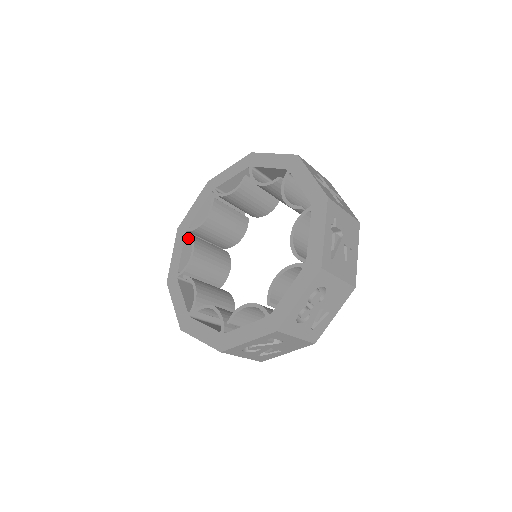
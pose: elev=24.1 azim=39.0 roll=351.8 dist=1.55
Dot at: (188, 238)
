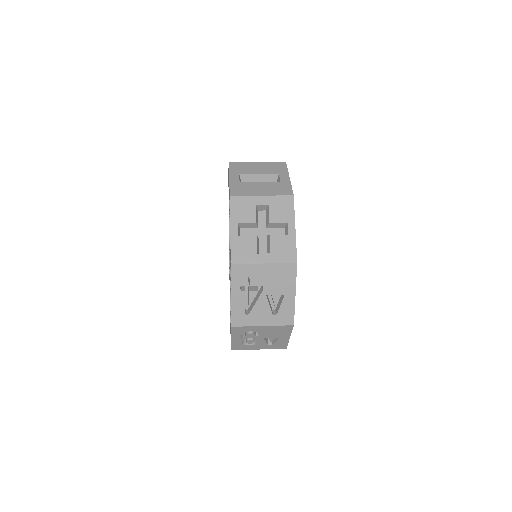
Dot at: occluded
